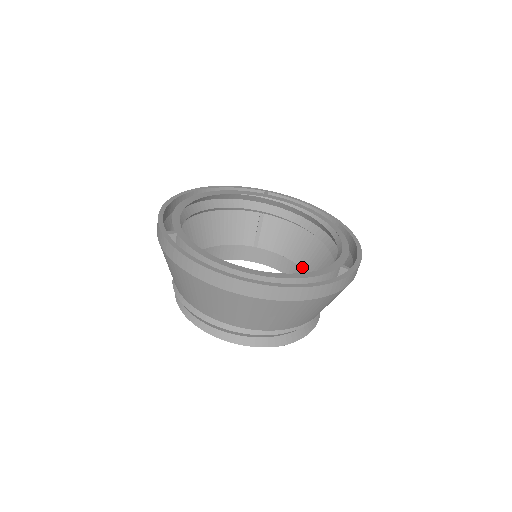
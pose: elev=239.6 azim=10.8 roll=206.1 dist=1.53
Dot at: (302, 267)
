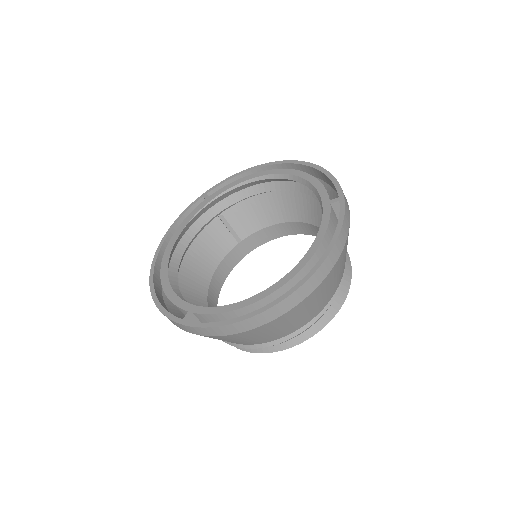
Dot at: (290, 221)
